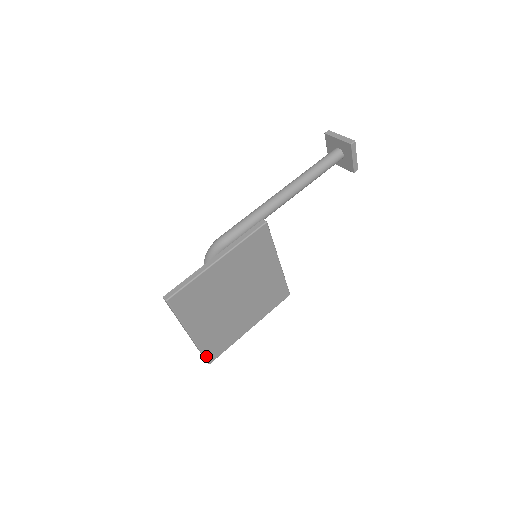
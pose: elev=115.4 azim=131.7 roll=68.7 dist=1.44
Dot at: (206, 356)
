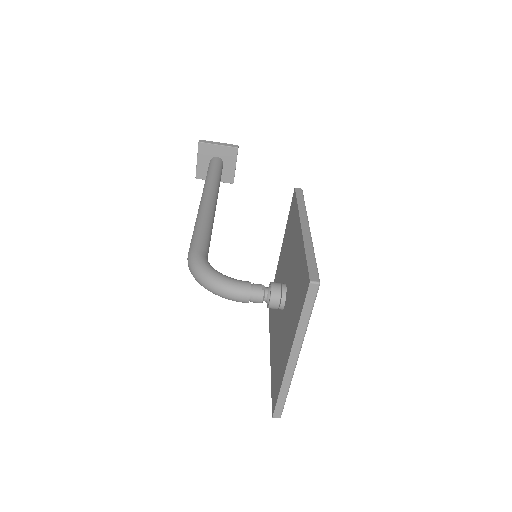
Dot at: (284, 401)
